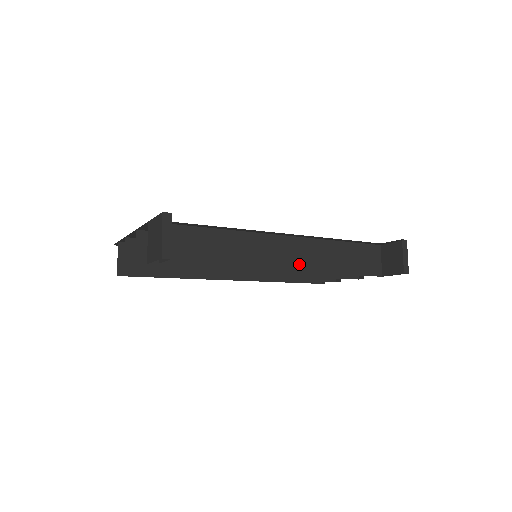
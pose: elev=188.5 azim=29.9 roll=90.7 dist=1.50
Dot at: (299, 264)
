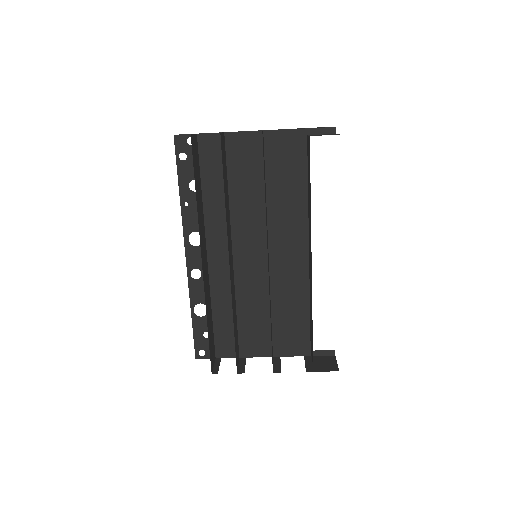
Dot at: occluded
